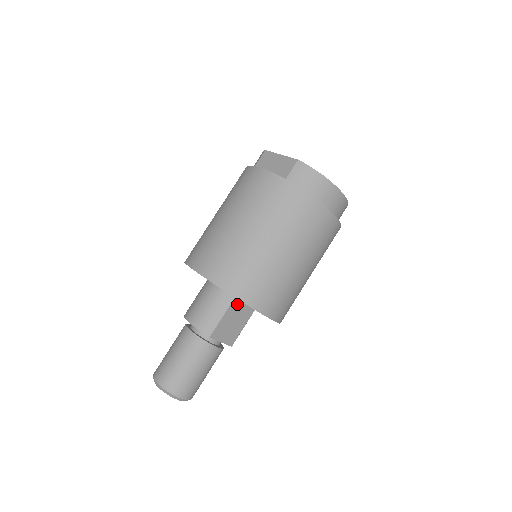
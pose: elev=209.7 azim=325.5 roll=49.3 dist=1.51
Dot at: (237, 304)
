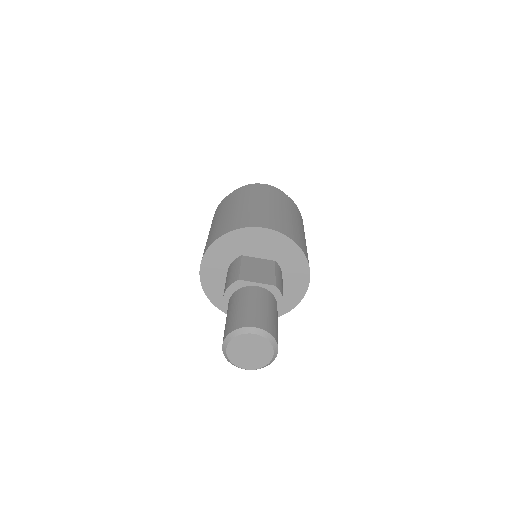
Dot at: (249, 260)
